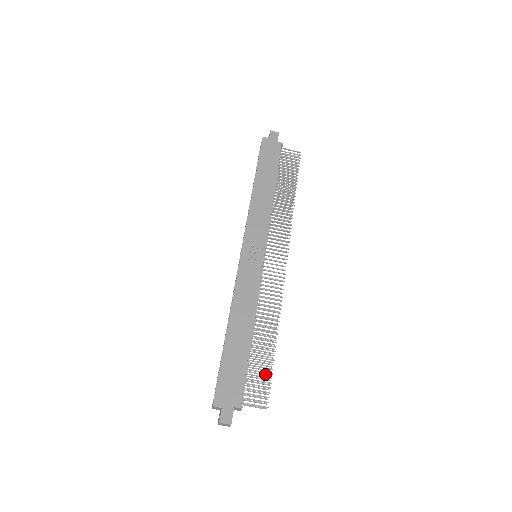
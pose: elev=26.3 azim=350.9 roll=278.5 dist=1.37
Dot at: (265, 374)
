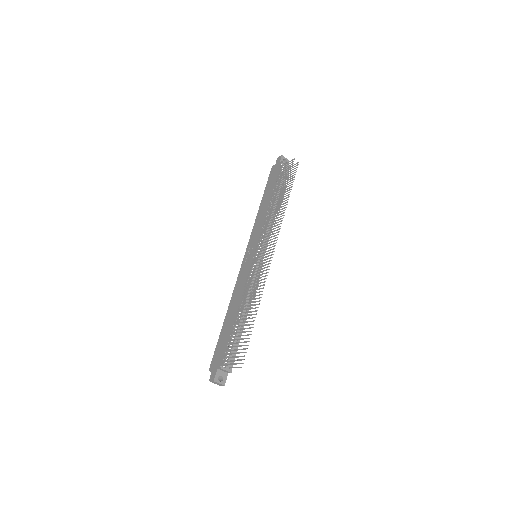
Dot at: (246, 341)
